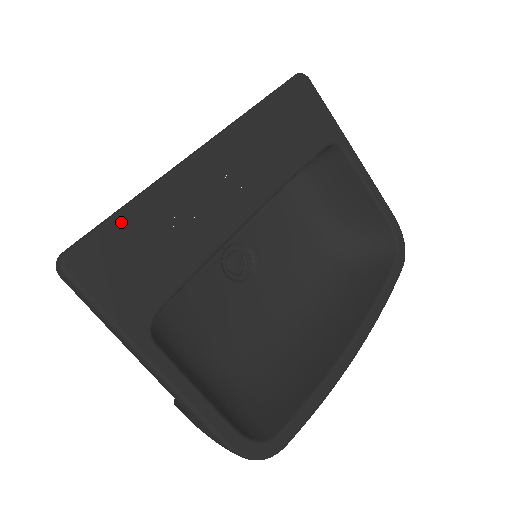
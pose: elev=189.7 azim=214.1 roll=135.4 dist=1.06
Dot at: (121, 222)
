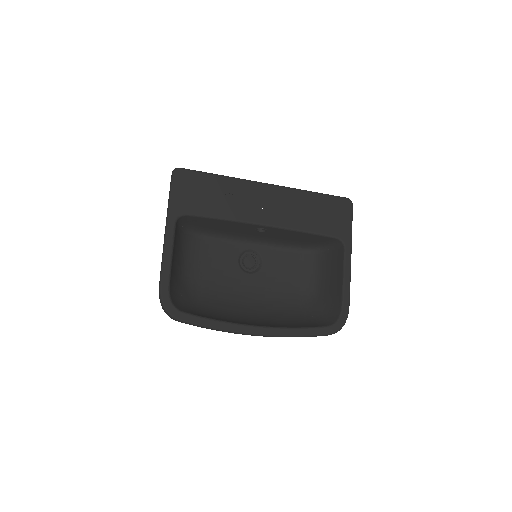
Dot at: (207, 177)
